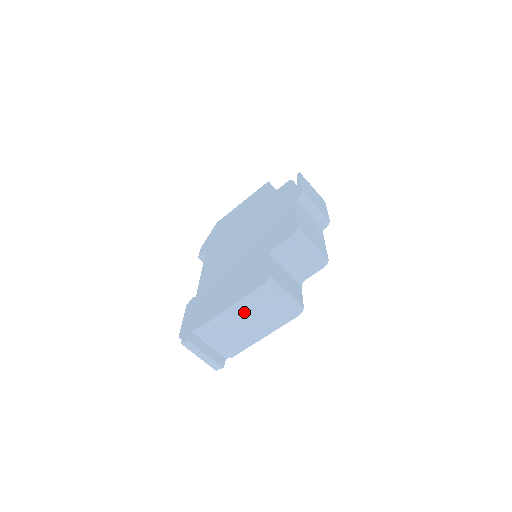
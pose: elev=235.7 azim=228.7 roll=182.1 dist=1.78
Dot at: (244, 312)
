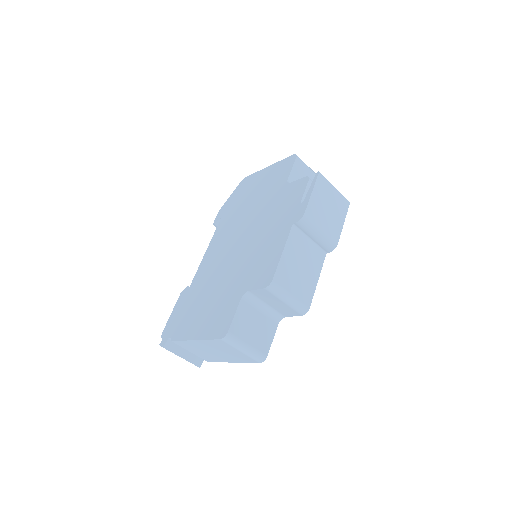
Dot at: (209, 346)
